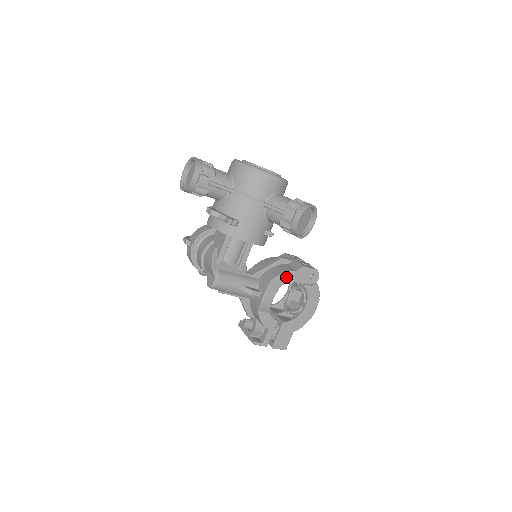
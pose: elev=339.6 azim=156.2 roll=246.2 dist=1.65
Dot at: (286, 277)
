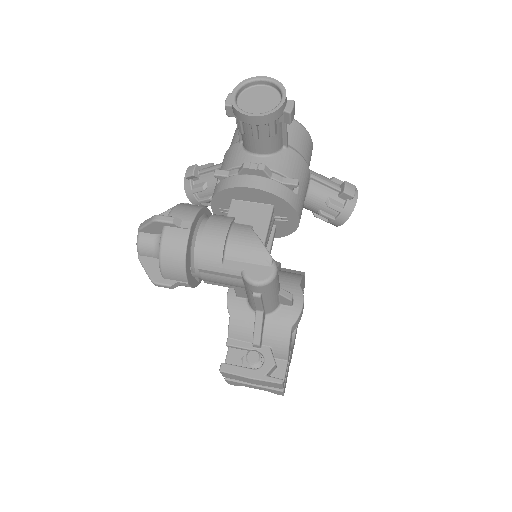
Dot at: (302, 282)
